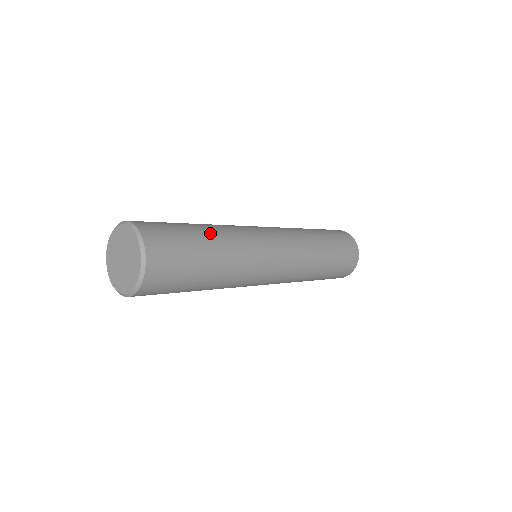
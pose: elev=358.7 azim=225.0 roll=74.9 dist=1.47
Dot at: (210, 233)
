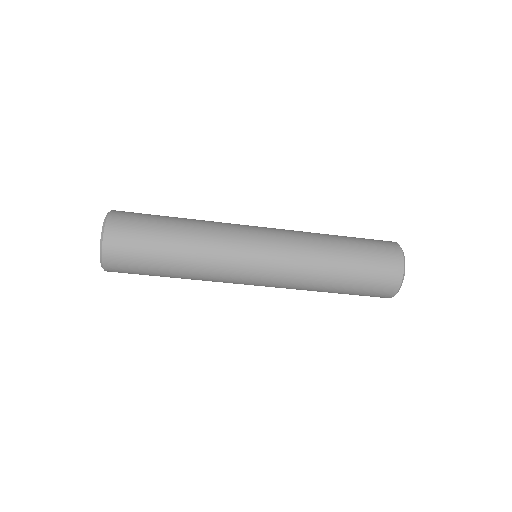
Dot at: (182, 219)
